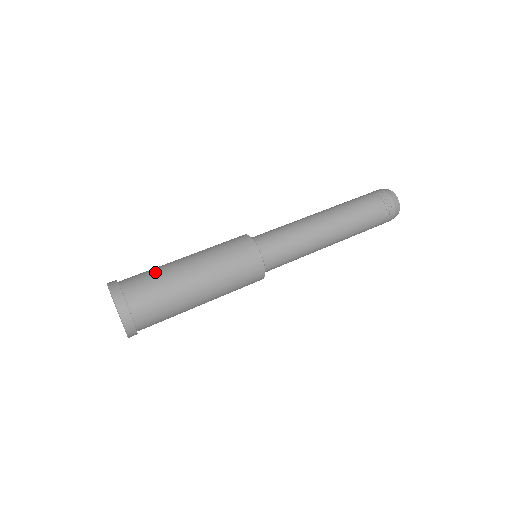
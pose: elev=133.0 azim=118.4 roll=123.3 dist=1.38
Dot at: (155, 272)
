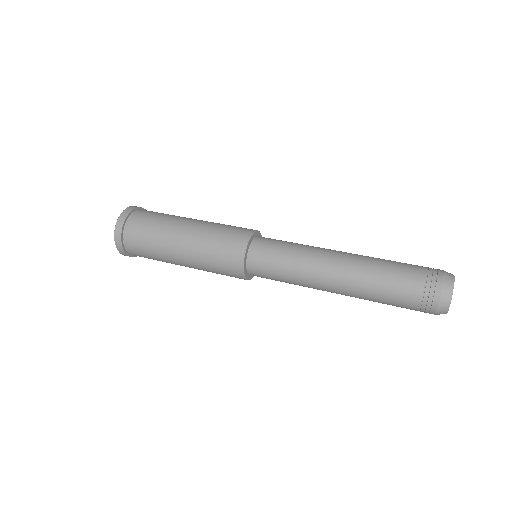
Dot at: (158, 220)
